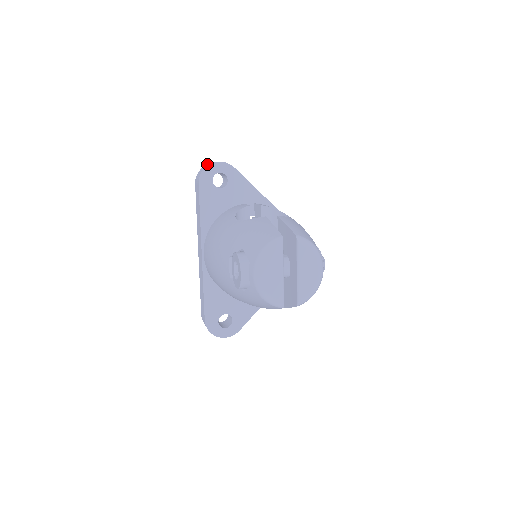
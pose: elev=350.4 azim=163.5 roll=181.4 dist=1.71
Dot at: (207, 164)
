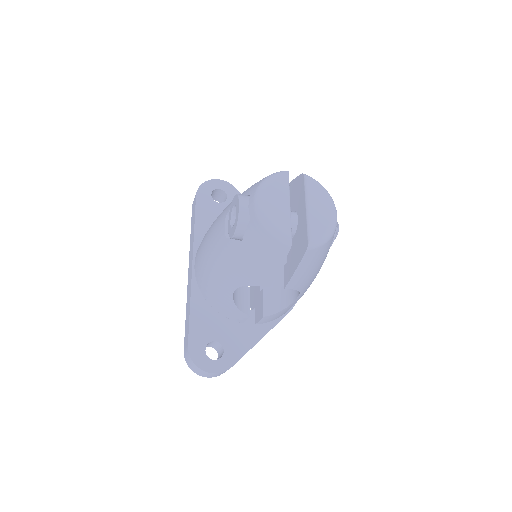
Dot at: occluded
